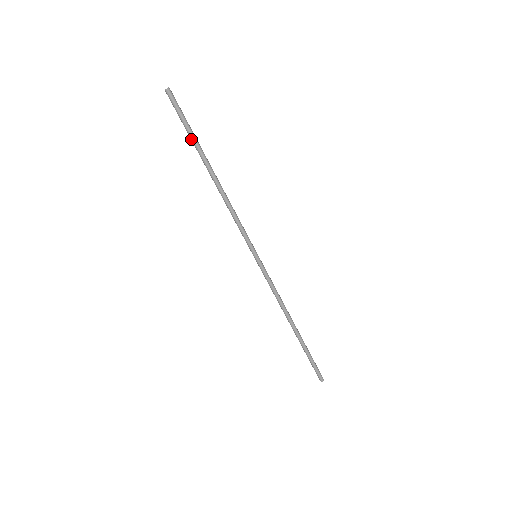
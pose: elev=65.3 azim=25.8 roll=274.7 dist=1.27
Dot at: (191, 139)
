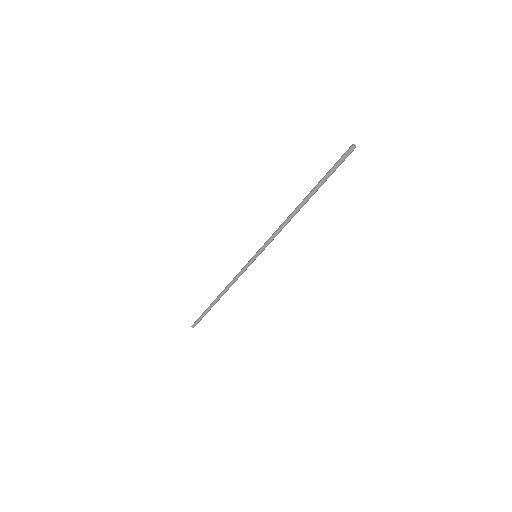
Dot at: (322, 179)
